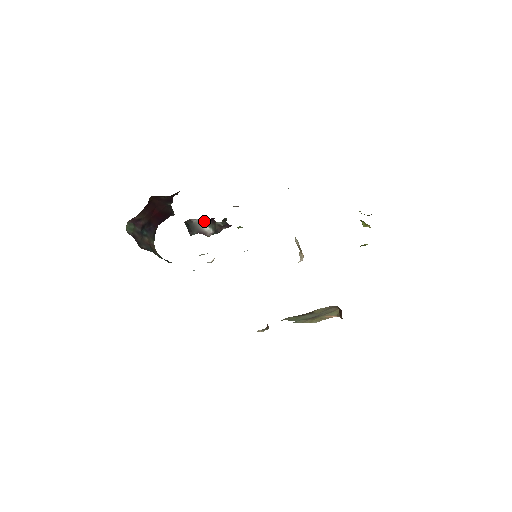
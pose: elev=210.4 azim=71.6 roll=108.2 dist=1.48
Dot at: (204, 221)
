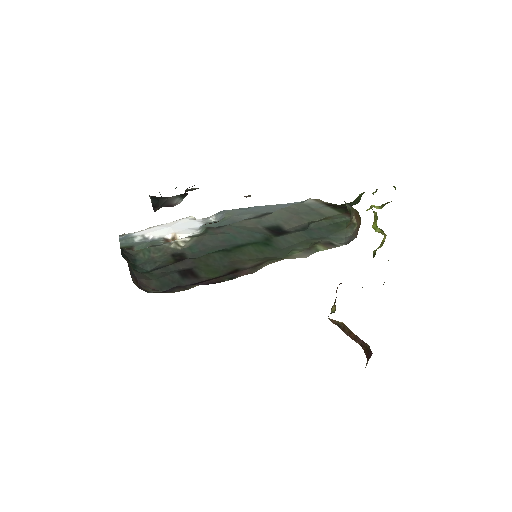
Dot at: (181, 195)
